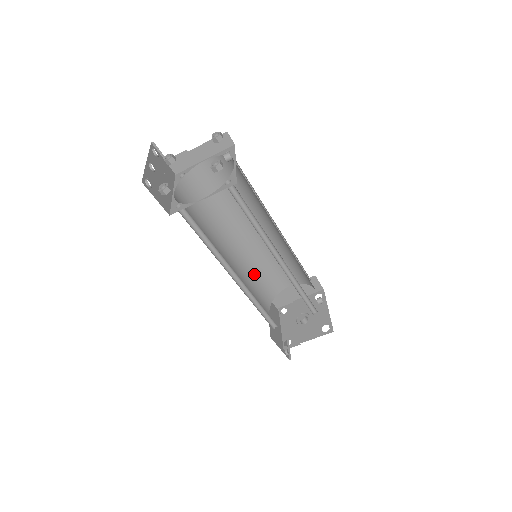
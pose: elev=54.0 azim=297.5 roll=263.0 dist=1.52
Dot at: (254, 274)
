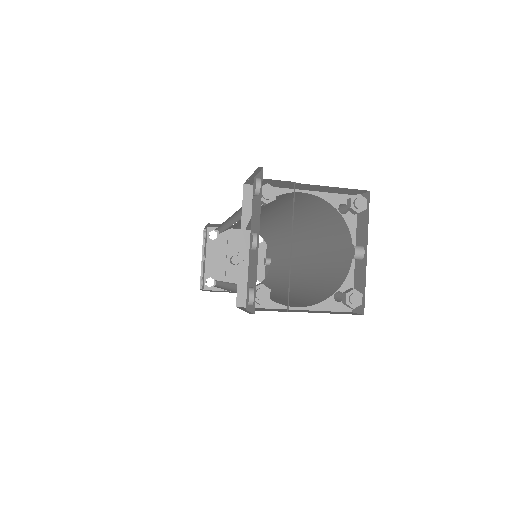
Dot at: occluded
